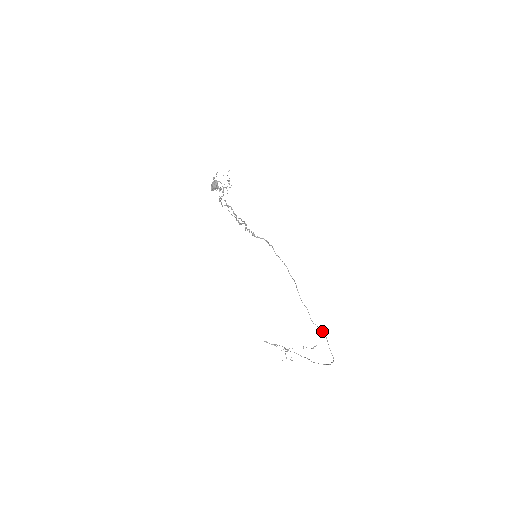
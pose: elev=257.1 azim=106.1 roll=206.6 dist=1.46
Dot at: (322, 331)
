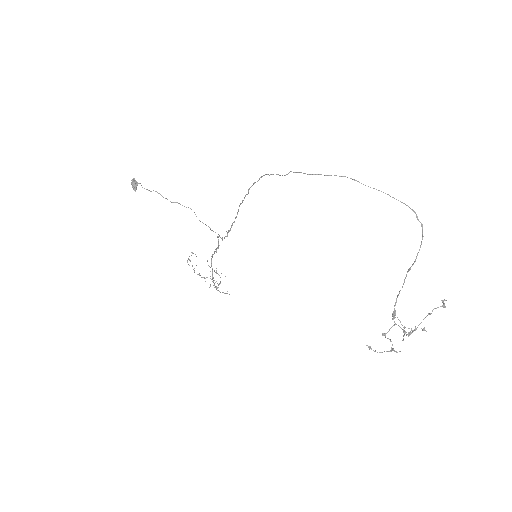
Dot at: occluded
